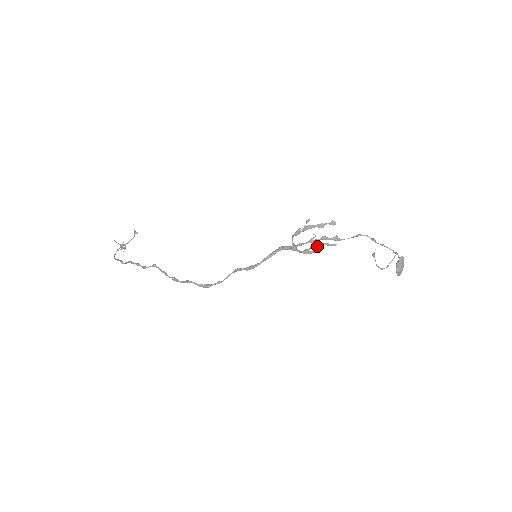
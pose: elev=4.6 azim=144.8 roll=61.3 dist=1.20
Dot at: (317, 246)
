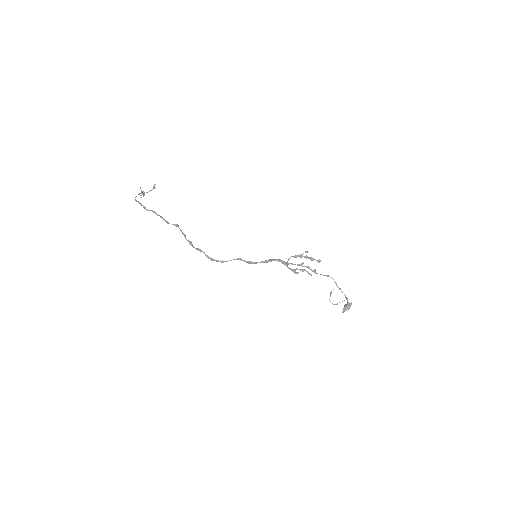
Dot at: (302, 270)
